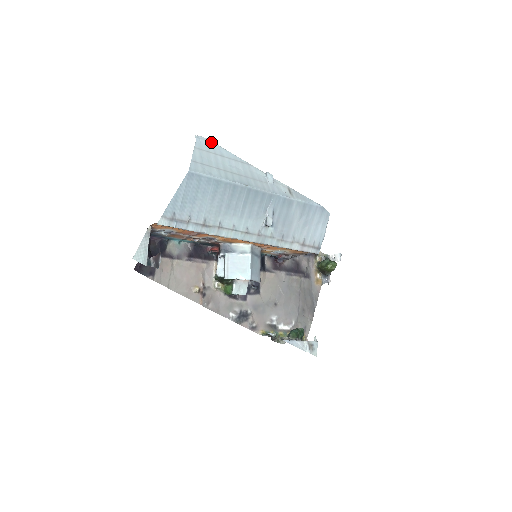
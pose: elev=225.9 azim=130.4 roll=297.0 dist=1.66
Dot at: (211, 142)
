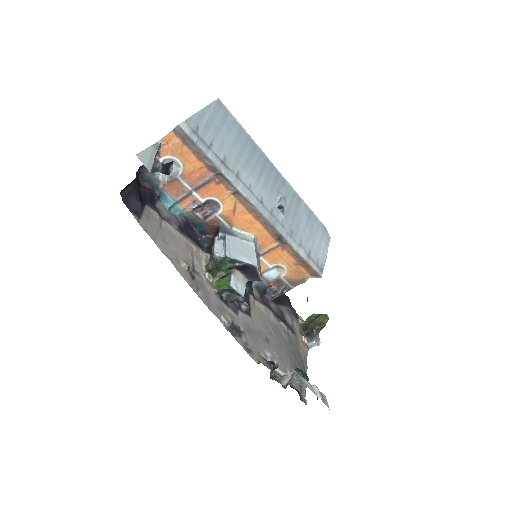
Dot at: occluded
